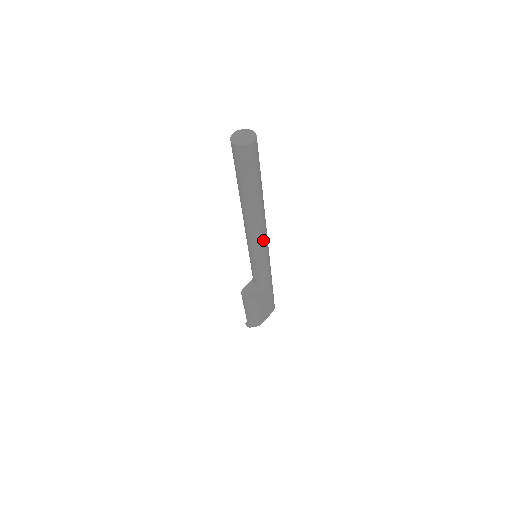
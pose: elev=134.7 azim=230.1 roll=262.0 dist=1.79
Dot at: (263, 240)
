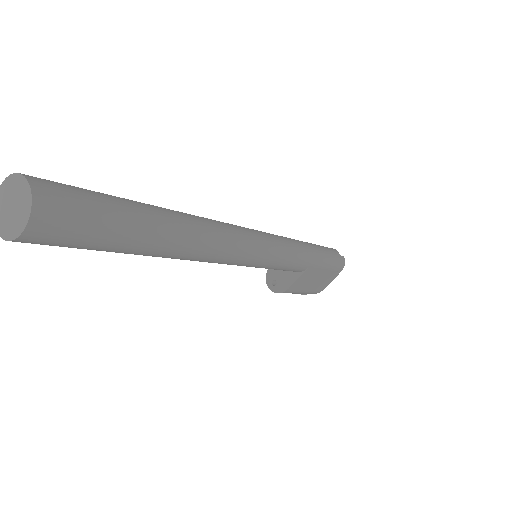
Dot at: (240, 260)
